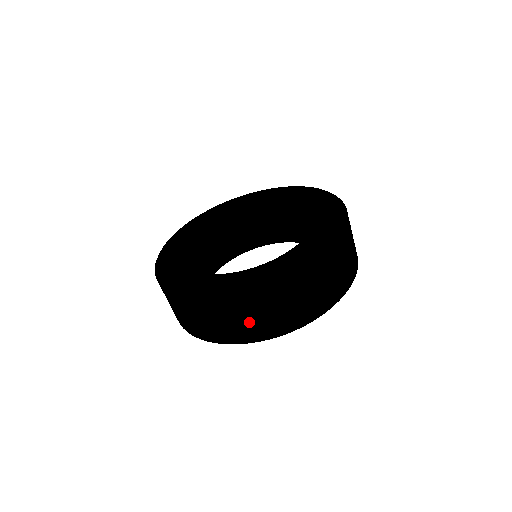
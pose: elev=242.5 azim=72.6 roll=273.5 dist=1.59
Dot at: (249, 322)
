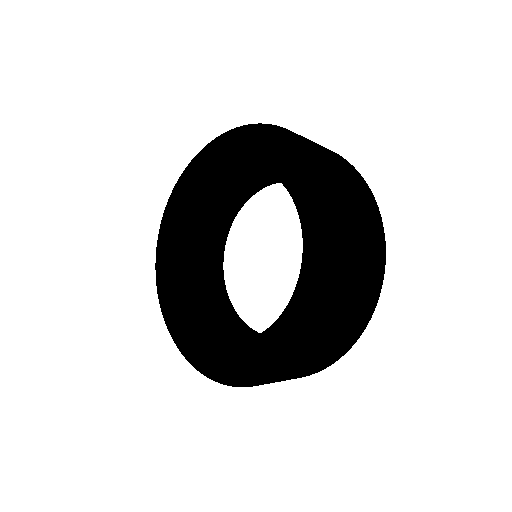
Dot at: (285, 380)
